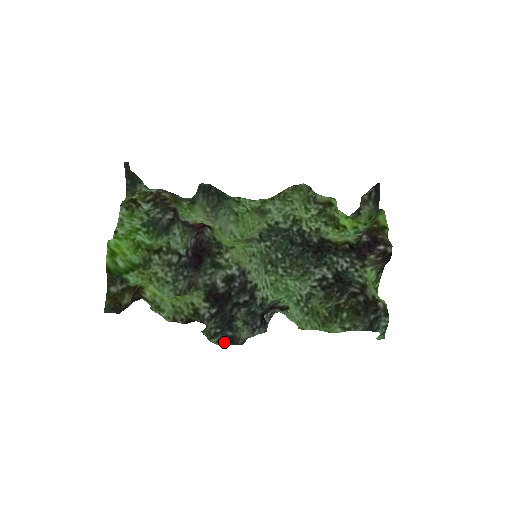
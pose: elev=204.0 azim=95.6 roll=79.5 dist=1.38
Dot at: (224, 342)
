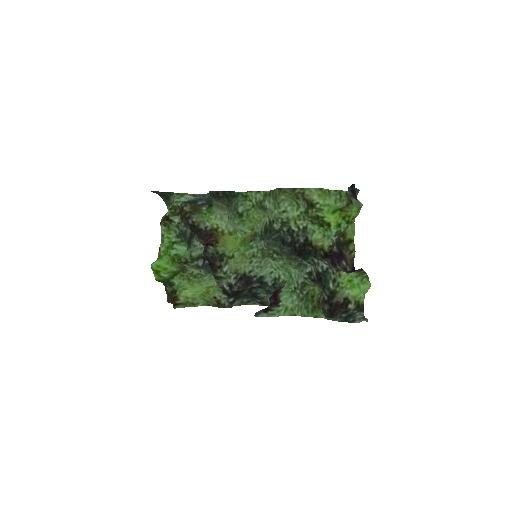
Dot at: (258, 304)
